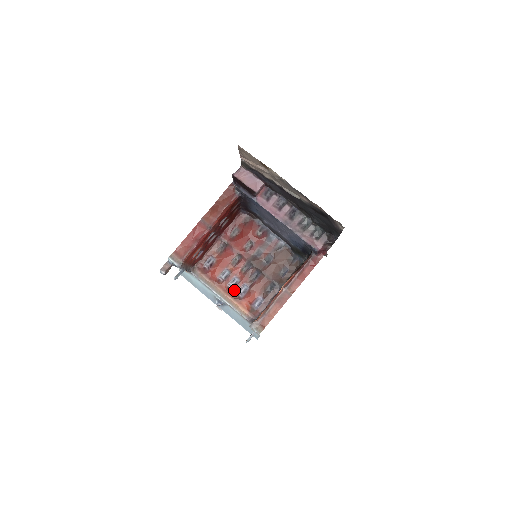
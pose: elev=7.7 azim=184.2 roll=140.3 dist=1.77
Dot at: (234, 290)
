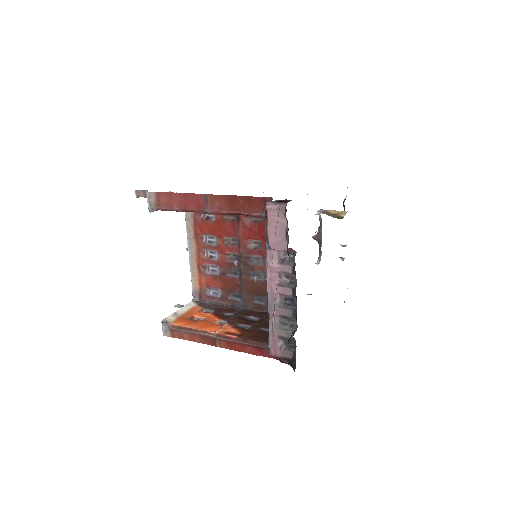
Dot at: (206, 260)
